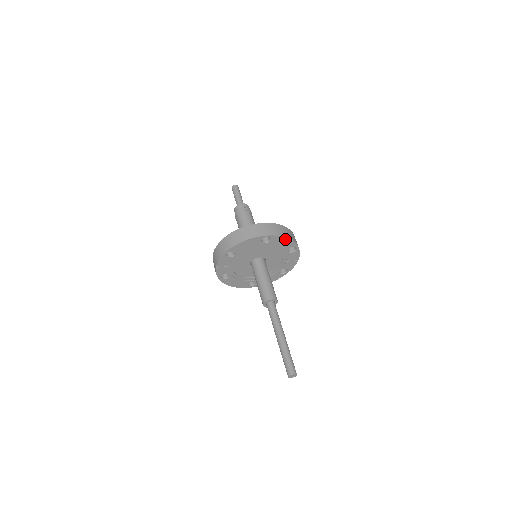
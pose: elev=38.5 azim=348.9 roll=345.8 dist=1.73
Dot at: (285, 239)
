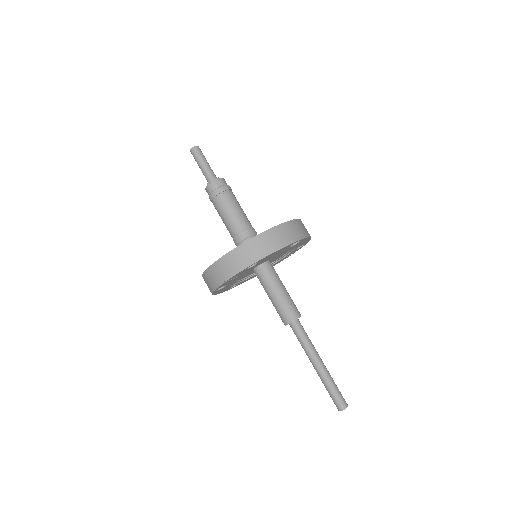
Dot at: (308, 239)
